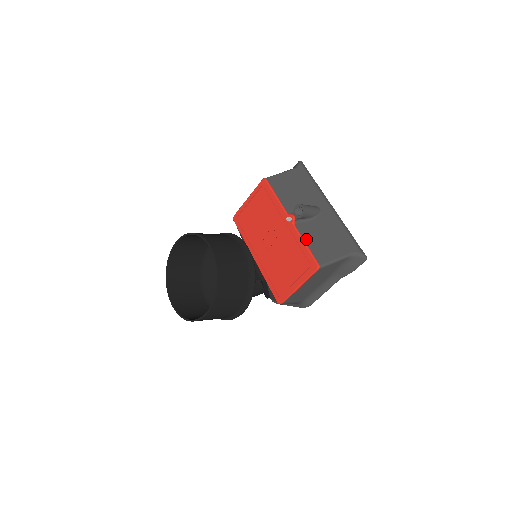
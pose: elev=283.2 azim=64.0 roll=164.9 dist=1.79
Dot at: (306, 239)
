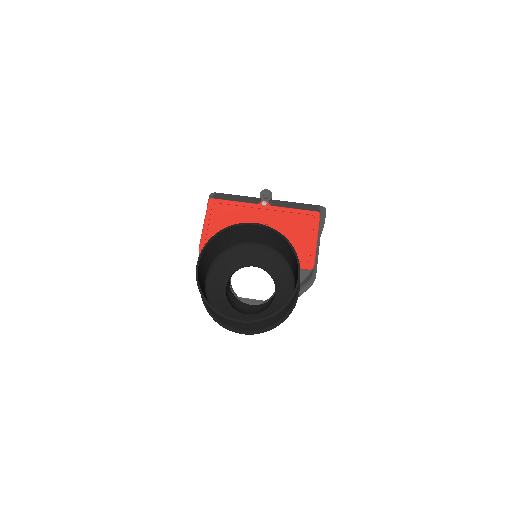
Dot at: (289, 208)
